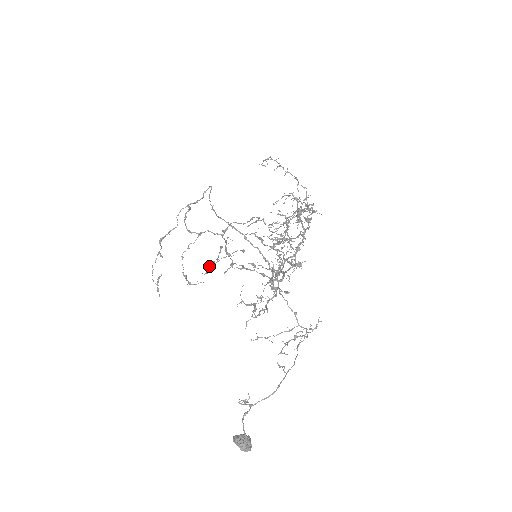
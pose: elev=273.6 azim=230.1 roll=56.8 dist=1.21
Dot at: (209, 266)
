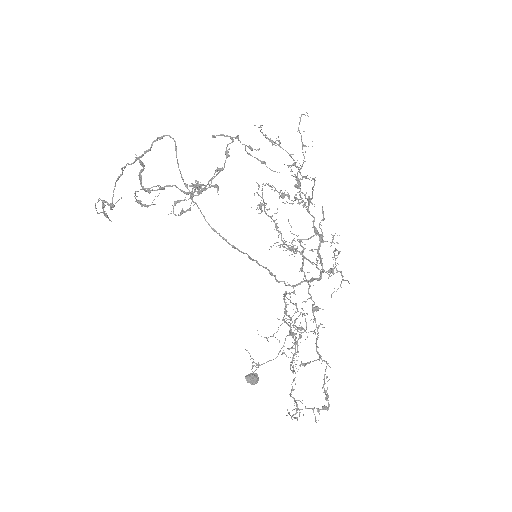
Dot at: (174, 204)
